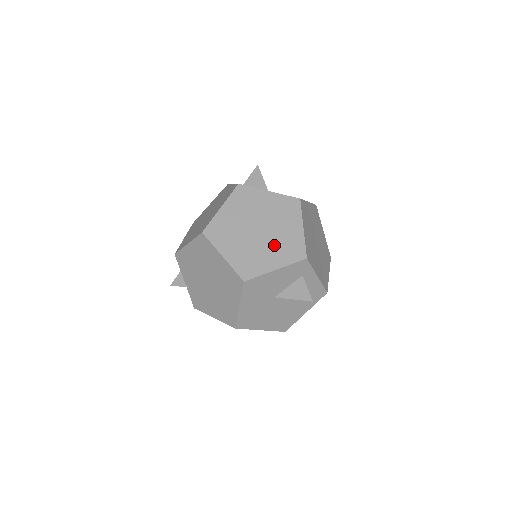
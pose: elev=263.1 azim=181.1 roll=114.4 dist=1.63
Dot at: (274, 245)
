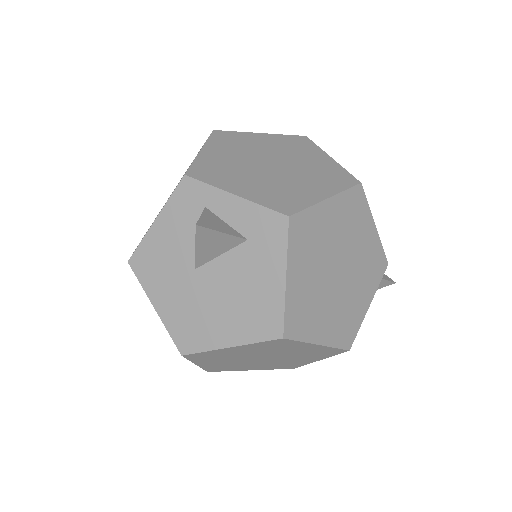
Dot at: occluded
